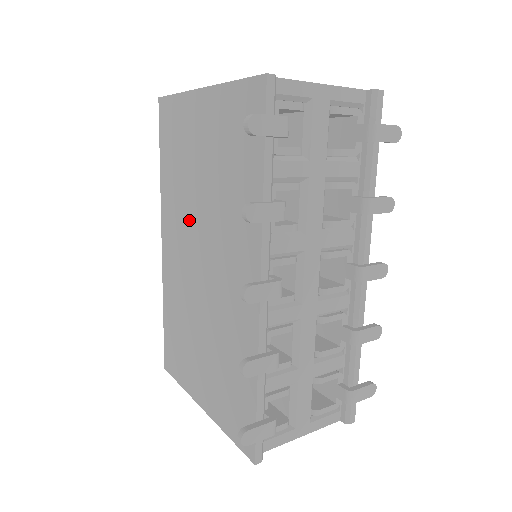
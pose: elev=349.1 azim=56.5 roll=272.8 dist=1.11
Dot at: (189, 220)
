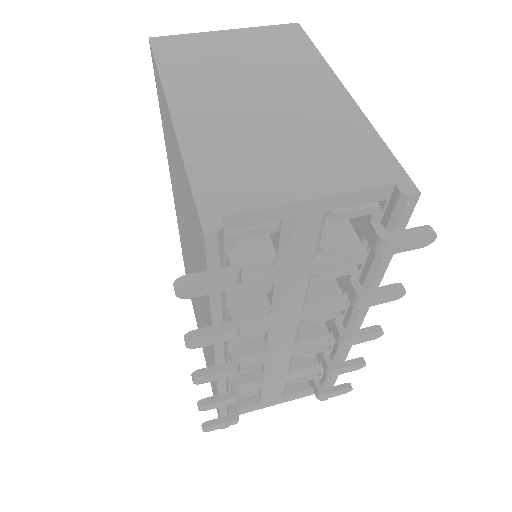
Dot at: (181, 217)
